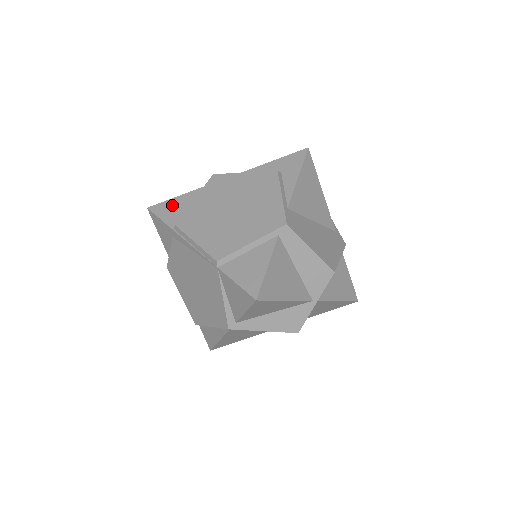
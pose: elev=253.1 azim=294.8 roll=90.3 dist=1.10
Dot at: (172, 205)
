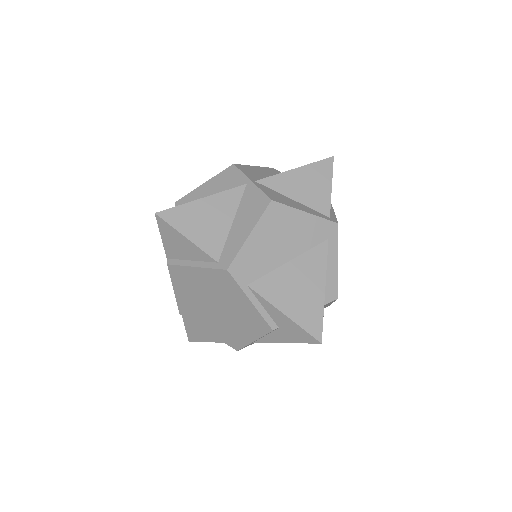
Dot at: (177, 240)
